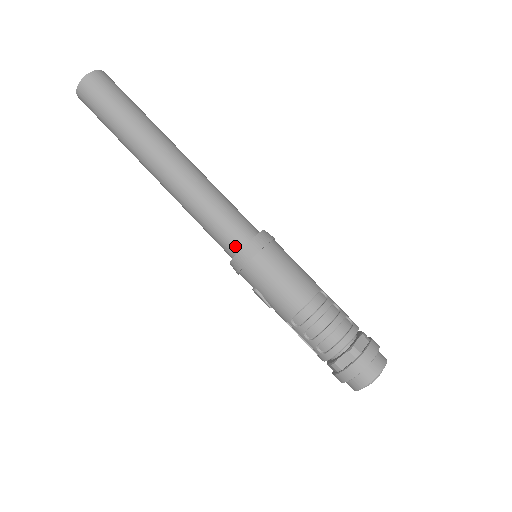
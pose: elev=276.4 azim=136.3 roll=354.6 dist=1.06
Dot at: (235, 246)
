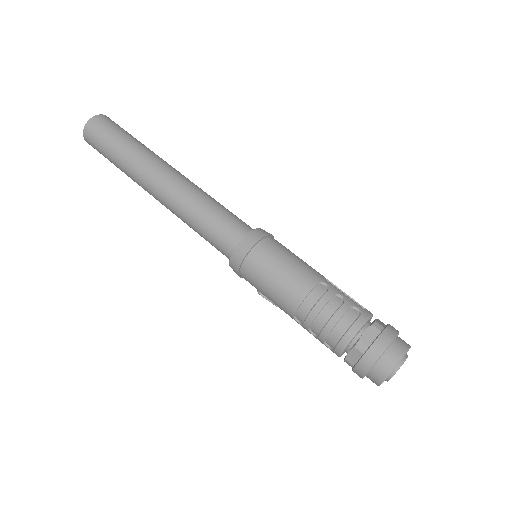
Dot at: (228, 252)
